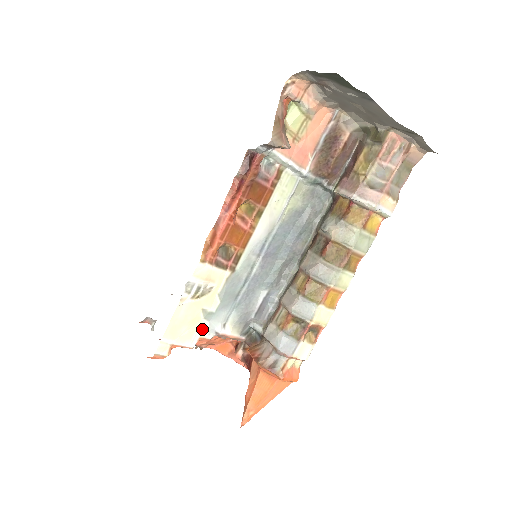
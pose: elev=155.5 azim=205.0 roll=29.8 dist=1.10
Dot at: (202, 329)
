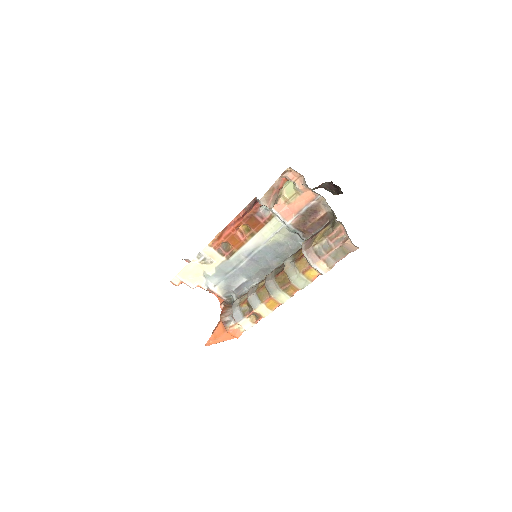
Dot at: (201, 281)
